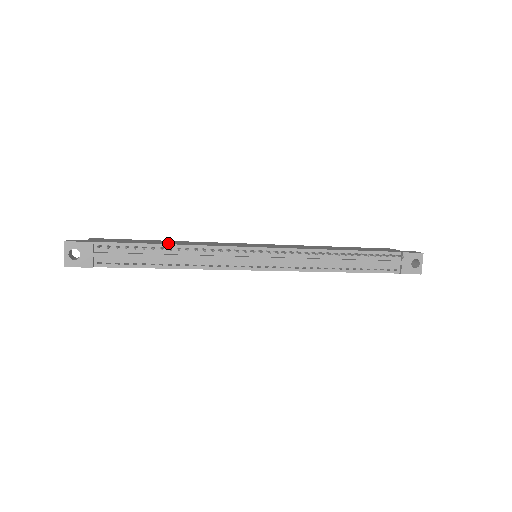
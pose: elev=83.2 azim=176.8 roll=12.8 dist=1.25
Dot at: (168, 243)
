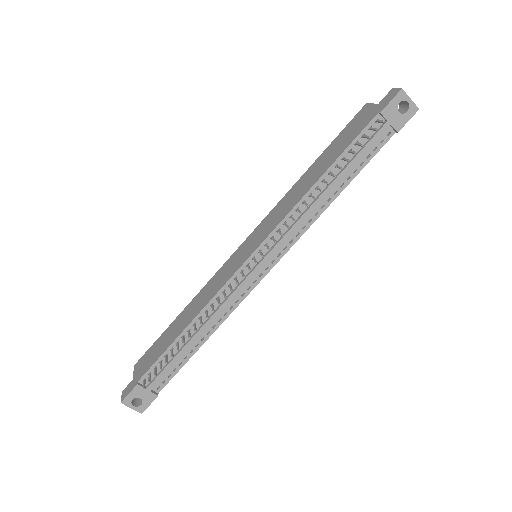
Dot at: (183, 326)
